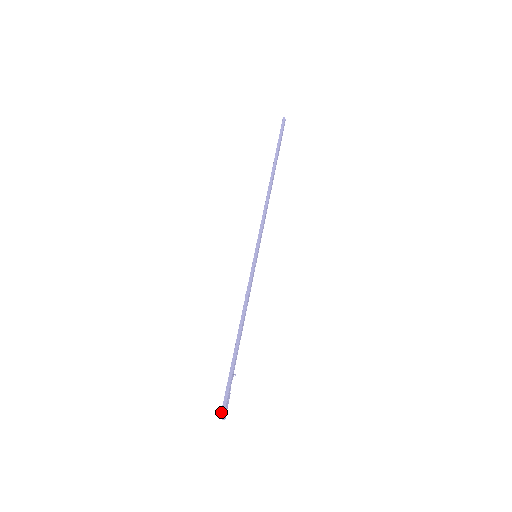
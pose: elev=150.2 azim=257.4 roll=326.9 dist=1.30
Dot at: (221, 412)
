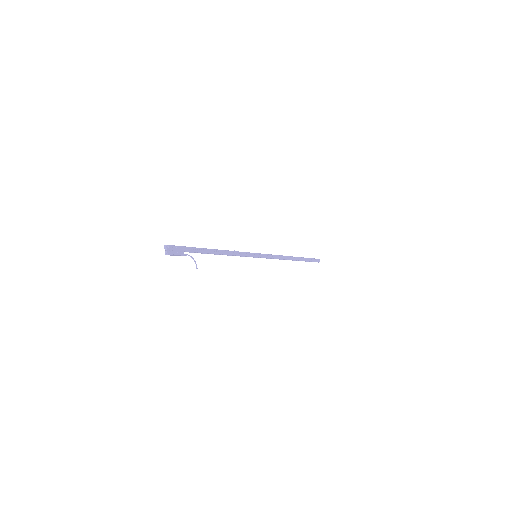
Dot at: (168, 245)
